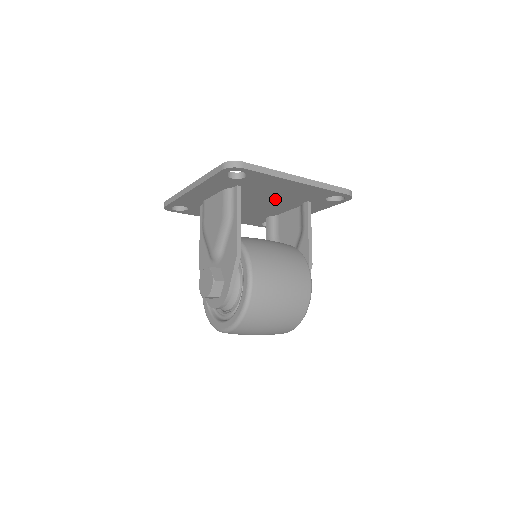
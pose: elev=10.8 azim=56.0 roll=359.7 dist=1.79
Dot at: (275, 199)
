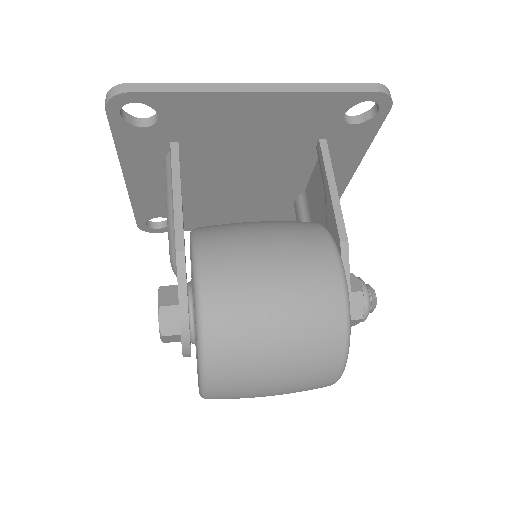
Dot at: (263, 154)
